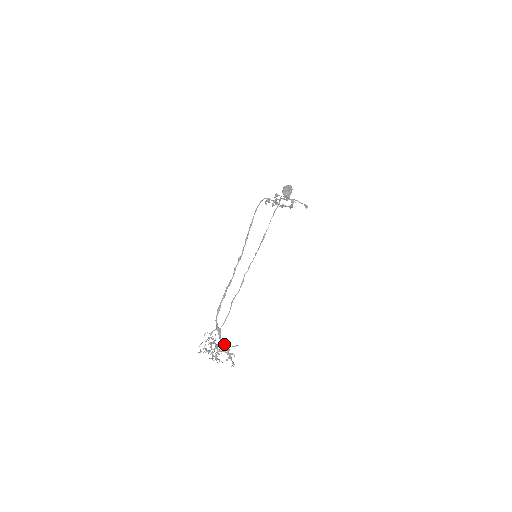
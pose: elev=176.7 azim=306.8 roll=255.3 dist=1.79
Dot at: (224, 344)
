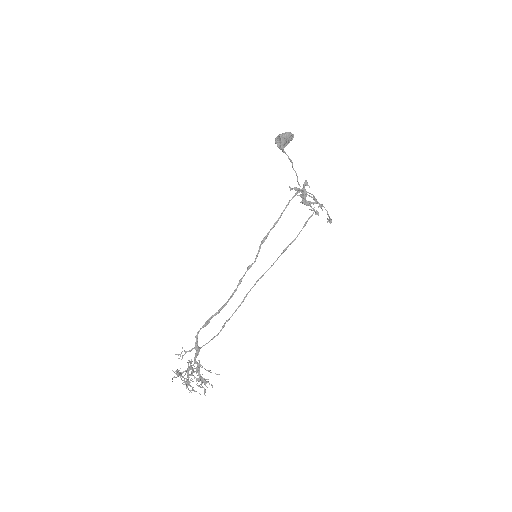
Dot at: (199, 366)
